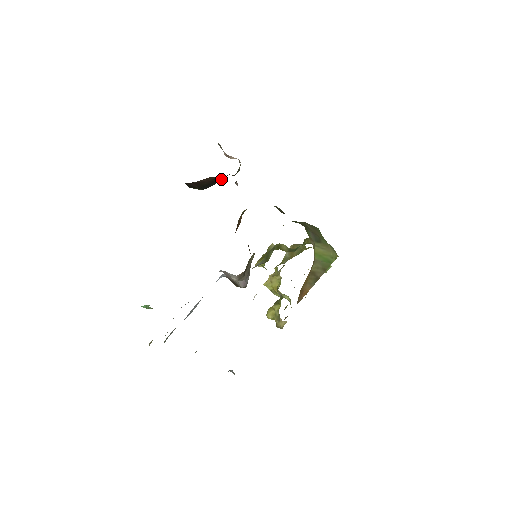
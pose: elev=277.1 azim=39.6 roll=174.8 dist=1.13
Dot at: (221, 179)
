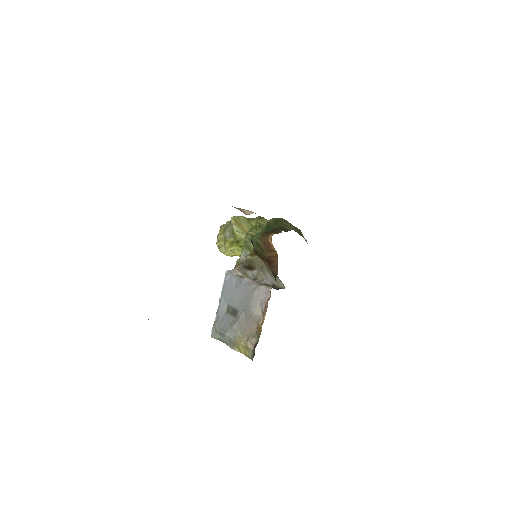
Dot at: occluded
